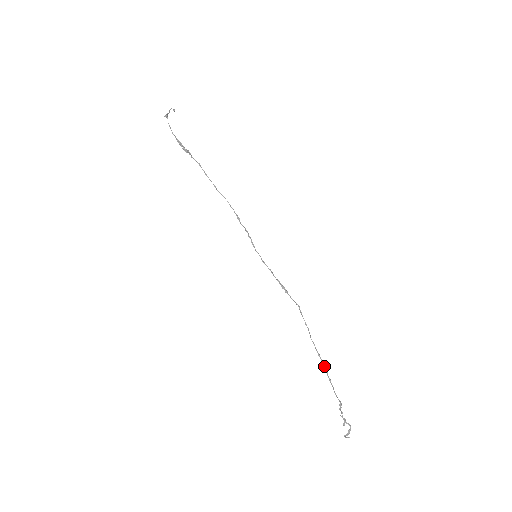
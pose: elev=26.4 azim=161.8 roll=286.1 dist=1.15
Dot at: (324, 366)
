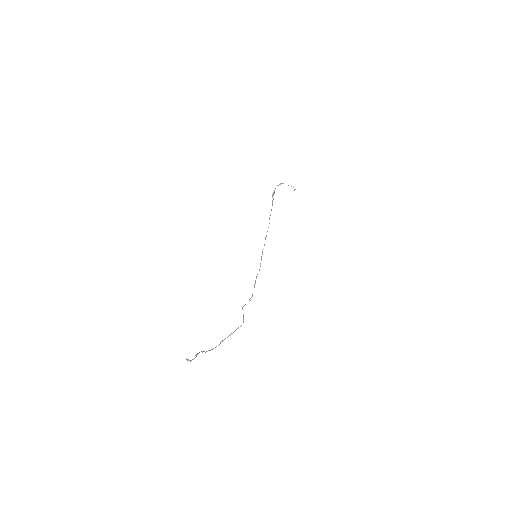
Dot at: occluded
